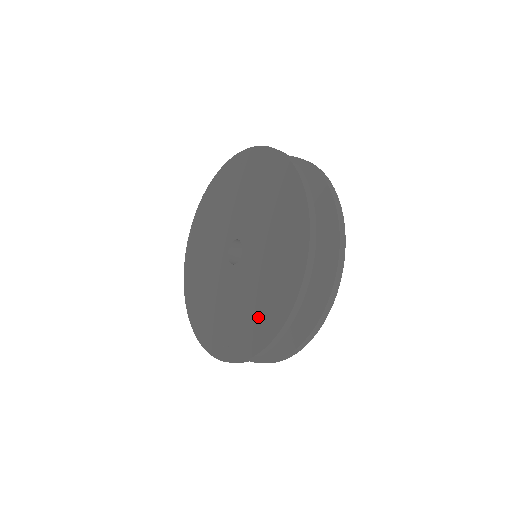
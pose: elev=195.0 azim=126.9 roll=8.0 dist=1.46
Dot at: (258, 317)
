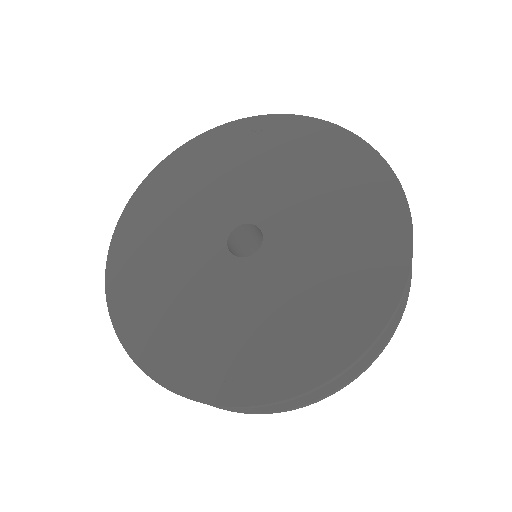
Dot at: (312, 331)
